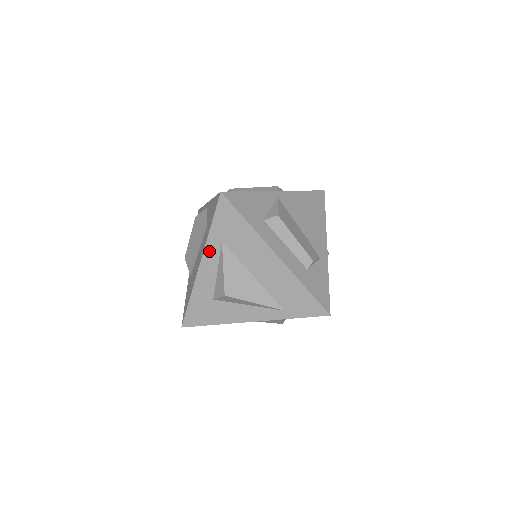
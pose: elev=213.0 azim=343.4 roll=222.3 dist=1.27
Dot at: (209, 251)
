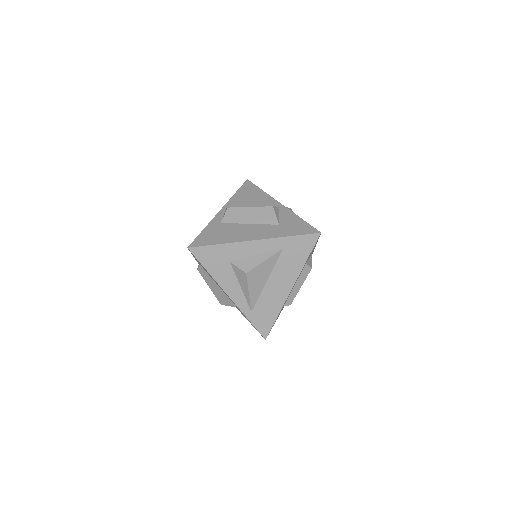
Dot at: (270, 243)
